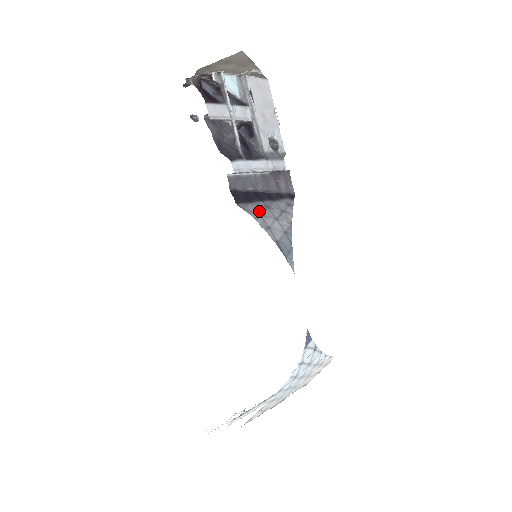
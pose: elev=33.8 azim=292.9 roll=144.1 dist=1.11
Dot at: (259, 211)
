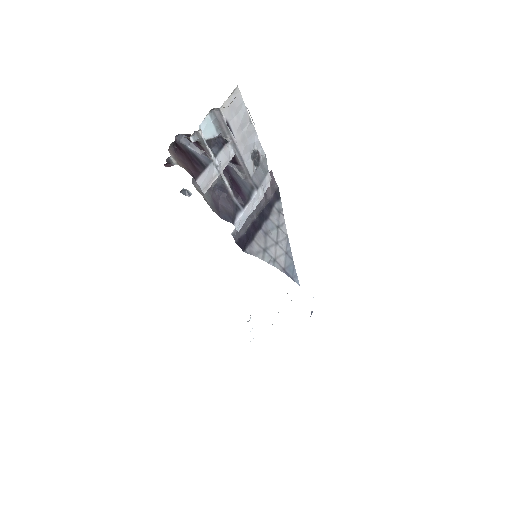
Dot at: (262, 246)
